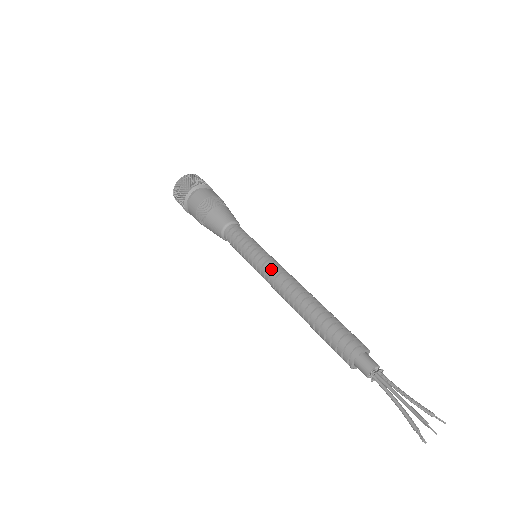
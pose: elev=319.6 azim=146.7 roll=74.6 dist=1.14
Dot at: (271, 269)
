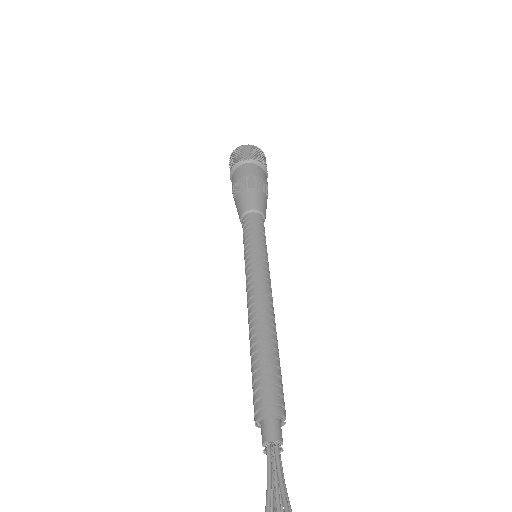
Dot at: (246, 282)
